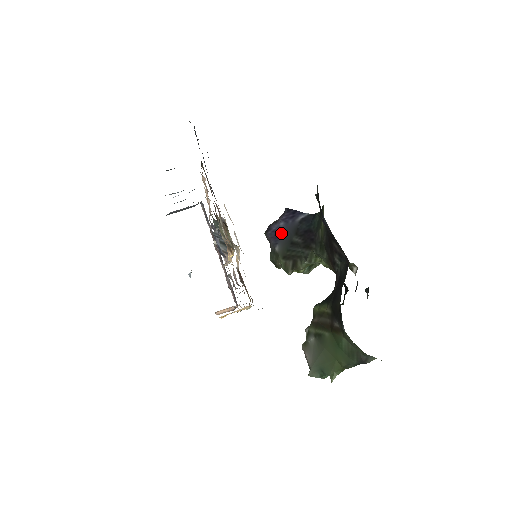
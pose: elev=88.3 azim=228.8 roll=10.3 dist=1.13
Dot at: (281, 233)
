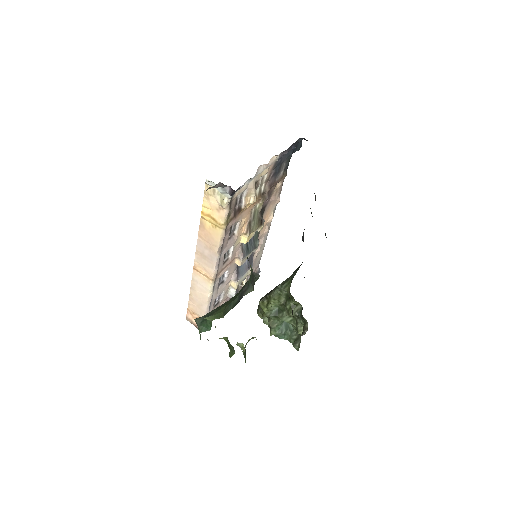
Dot at: occluded
